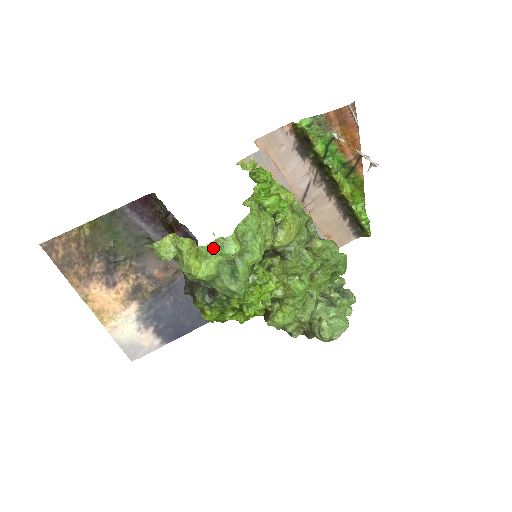
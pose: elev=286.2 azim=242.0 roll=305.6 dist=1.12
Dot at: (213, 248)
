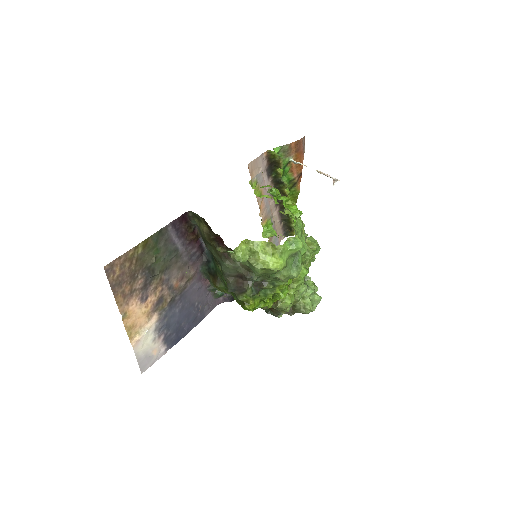
Dot at: (286, 246)
